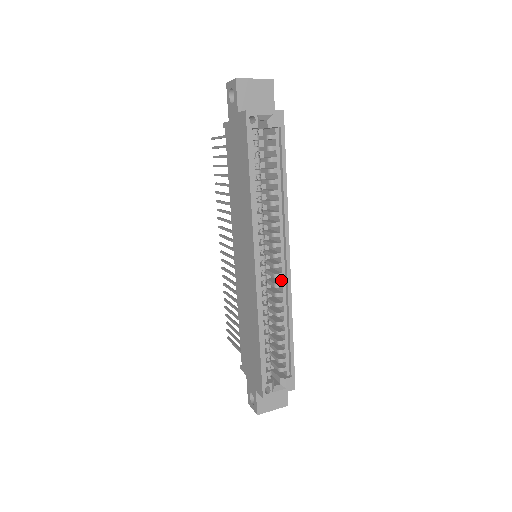
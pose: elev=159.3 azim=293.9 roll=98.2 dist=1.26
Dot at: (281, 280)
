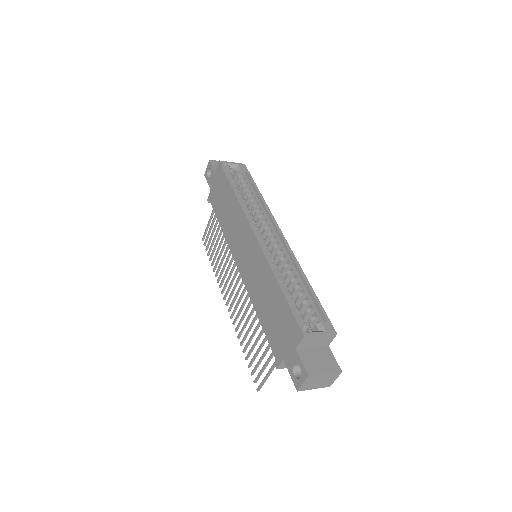
Dot at: (282, 251)
